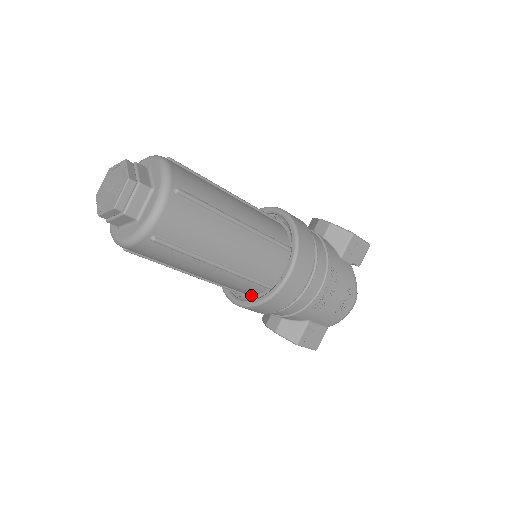
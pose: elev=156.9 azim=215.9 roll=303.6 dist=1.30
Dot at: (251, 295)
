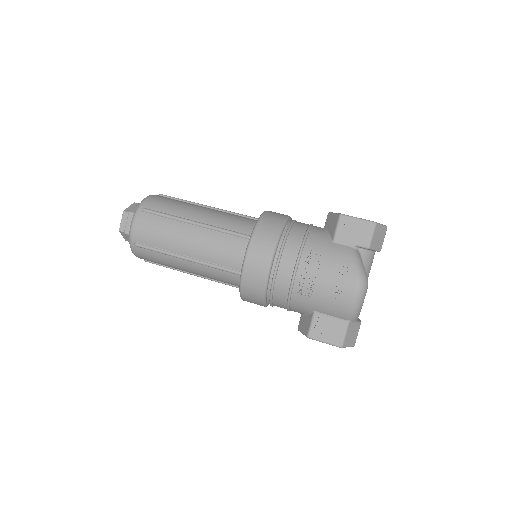
Dot at: occluded
